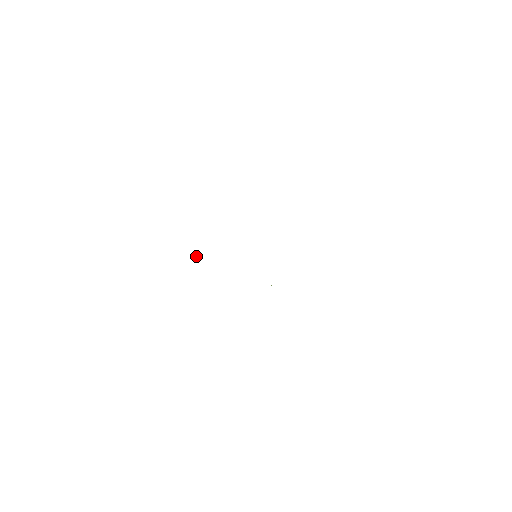
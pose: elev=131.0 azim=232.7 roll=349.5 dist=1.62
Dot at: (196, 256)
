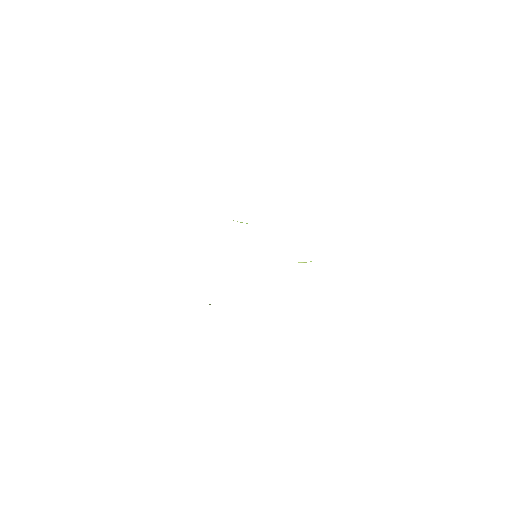
Dot at: occluded
